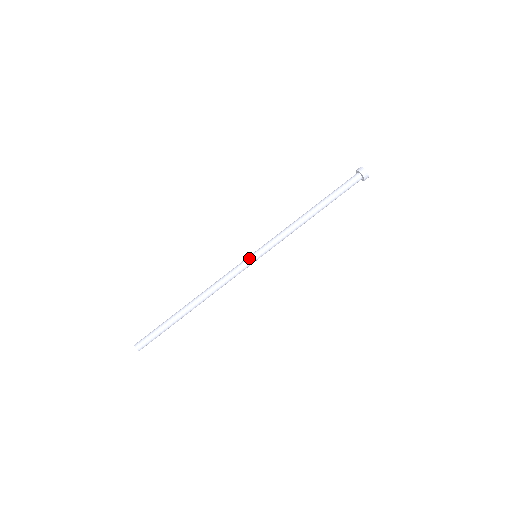
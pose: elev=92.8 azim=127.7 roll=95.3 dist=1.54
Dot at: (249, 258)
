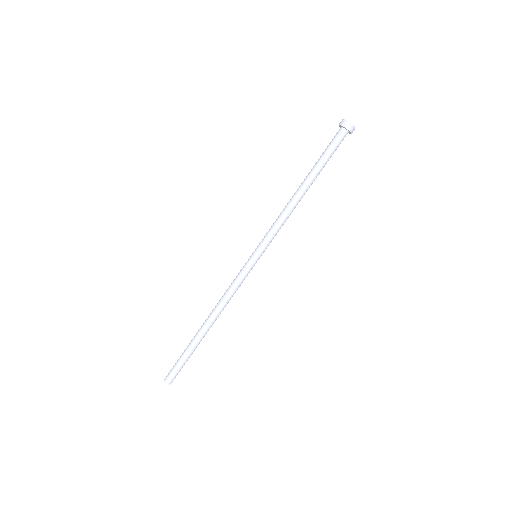
Dot at: (248, 260)
